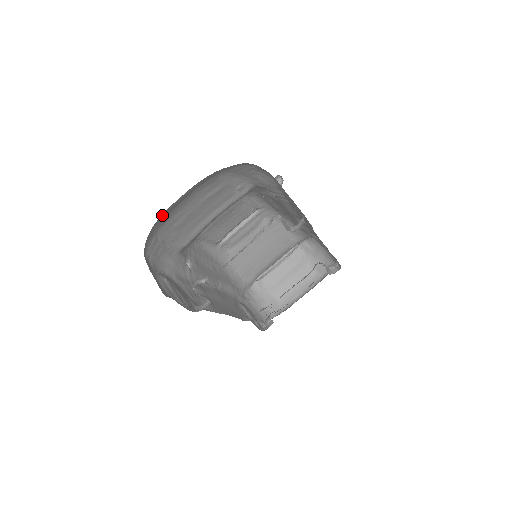
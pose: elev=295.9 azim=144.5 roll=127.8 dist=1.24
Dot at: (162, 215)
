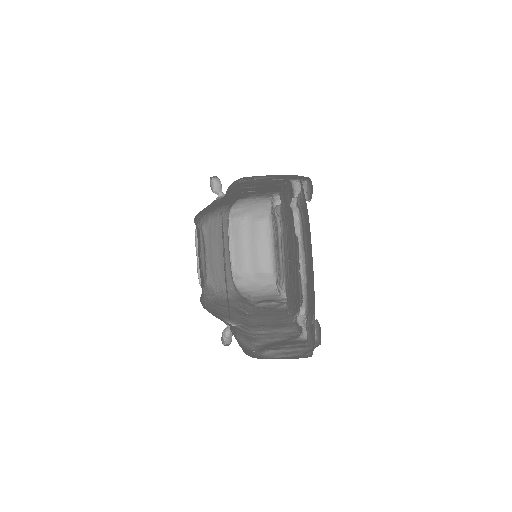
Dot at: occluded
